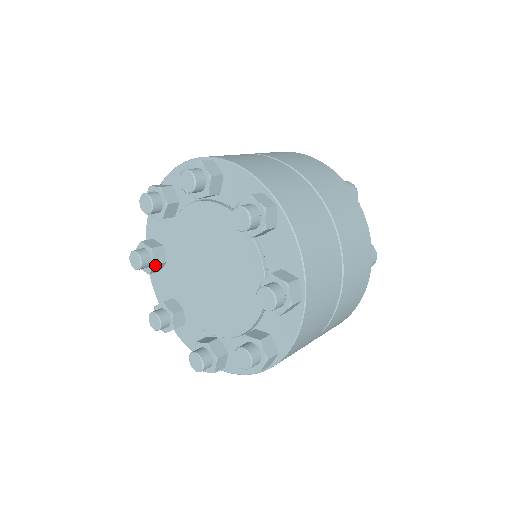
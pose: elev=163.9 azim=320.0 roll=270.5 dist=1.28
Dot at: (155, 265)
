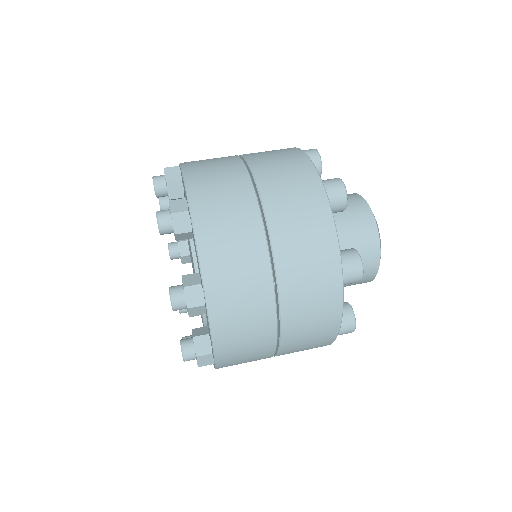
Dot at: occluded
